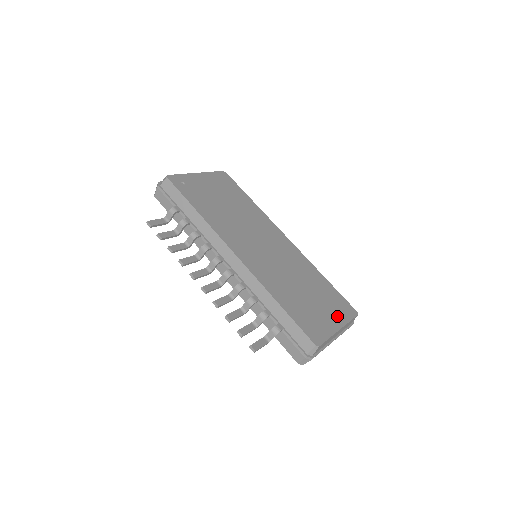
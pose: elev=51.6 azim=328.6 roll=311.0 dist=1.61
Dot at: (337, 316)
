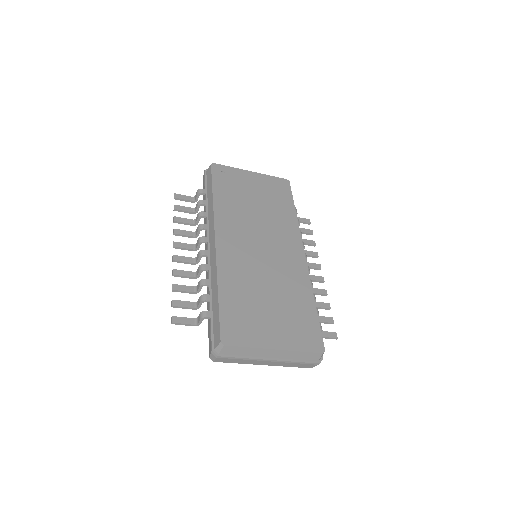
Dot at: (287, 338)
